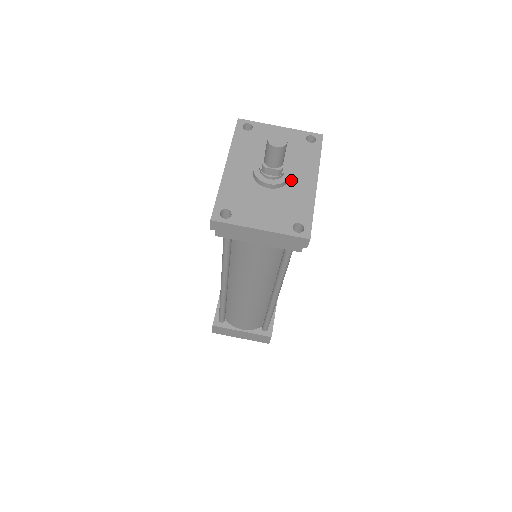
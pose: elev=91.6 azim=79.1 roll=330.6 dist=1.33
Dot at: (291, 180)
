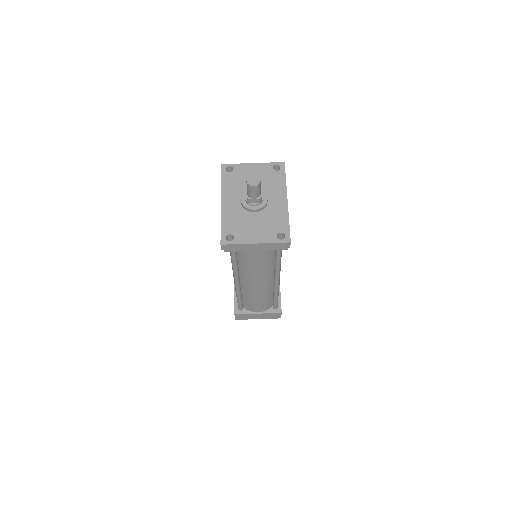
Dot at: (269, 202)
